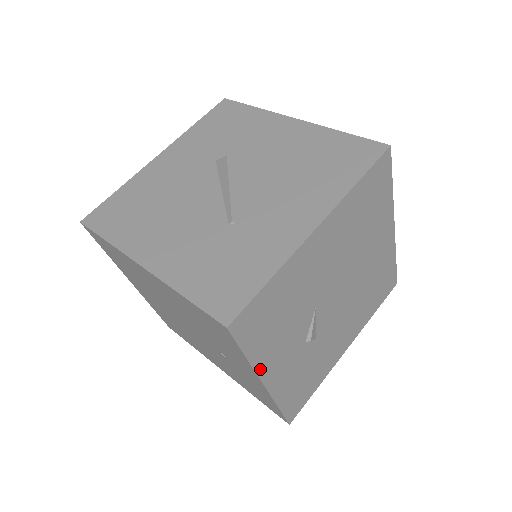
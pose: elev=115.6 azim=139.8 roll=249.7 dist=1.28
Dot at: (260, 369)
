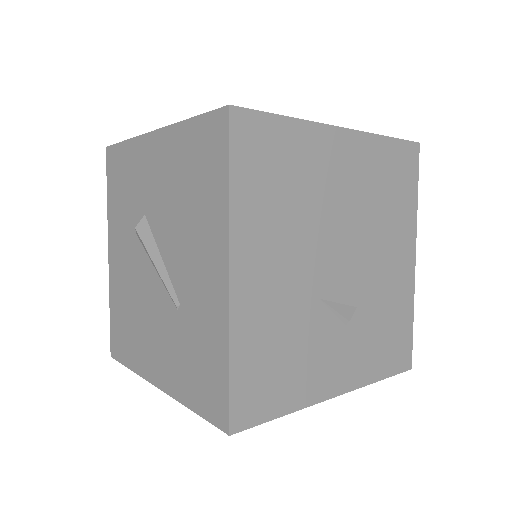
Dot at: (314, 398)
